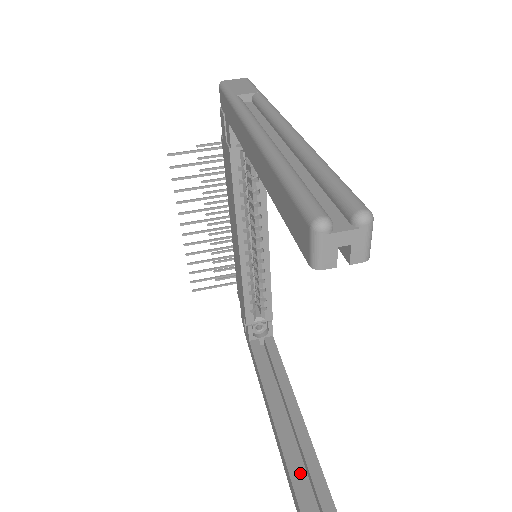
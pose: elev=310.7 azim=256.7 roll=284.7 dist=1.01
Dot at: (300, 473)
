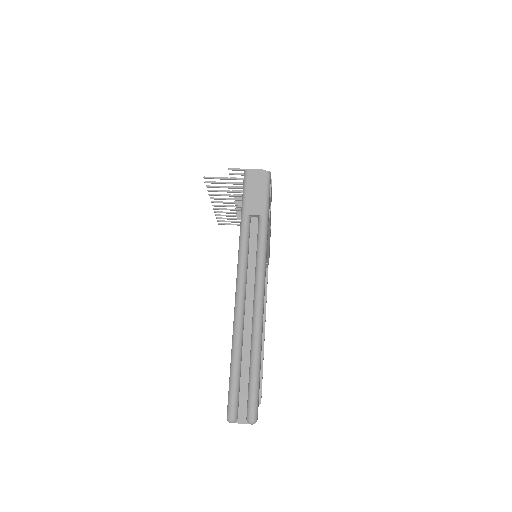
Dot at: occluded
